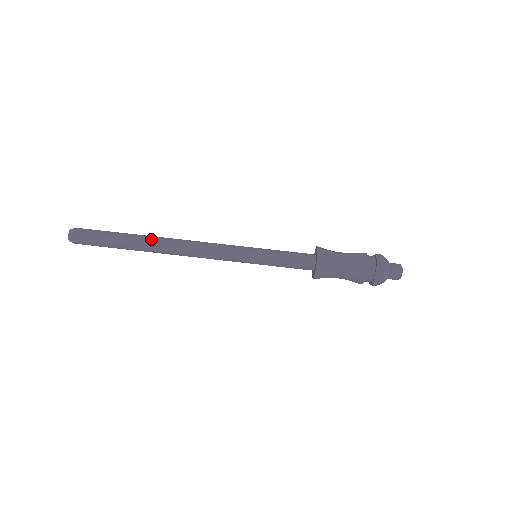
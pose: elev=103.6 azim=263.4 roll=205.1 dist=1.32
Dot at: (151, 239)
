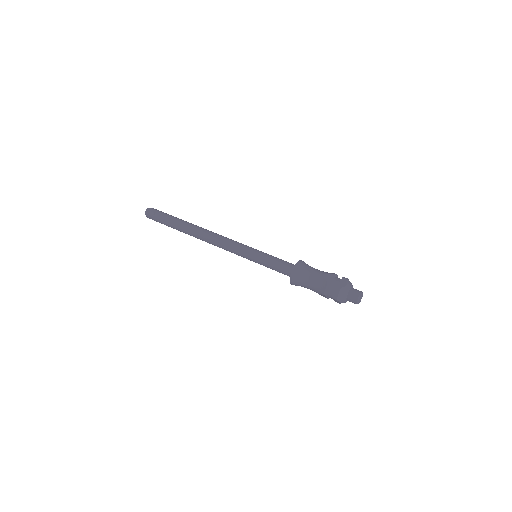
Dot at: (195, 225)
